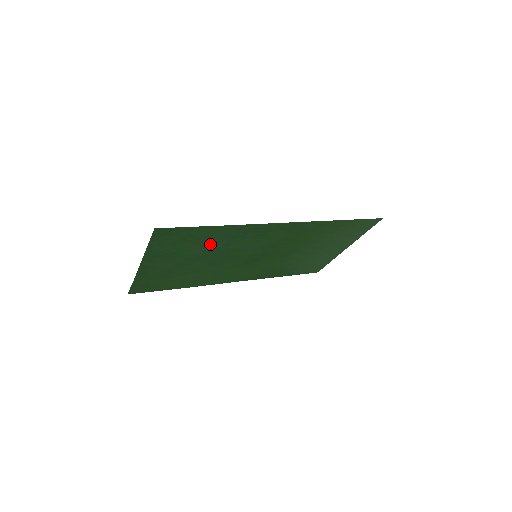
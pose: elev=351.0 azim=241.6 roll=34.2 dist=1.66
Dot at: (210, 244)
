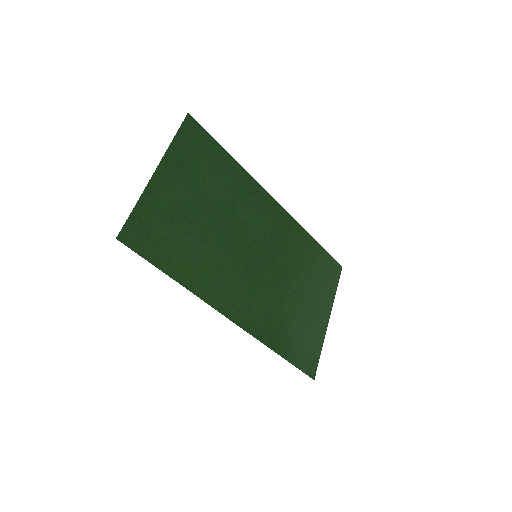
Dot at: (221, 186)
